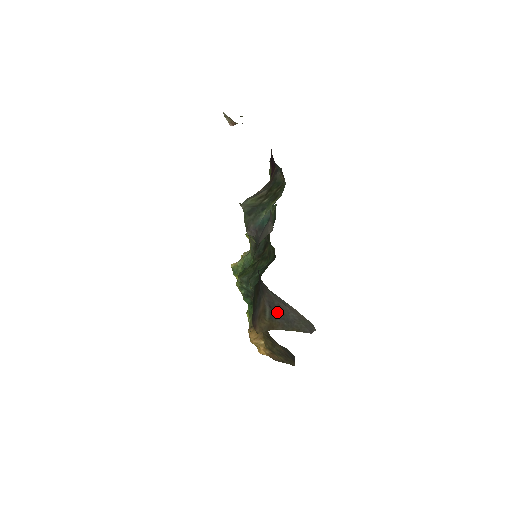
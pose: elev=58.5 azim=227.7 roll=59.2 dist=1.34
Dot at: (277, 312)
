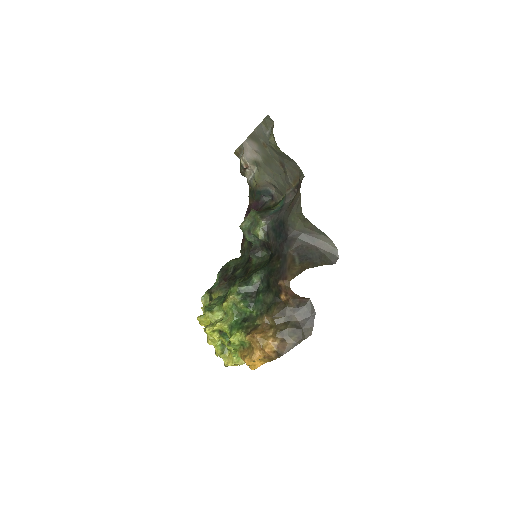
Dot at: (306, 254)
